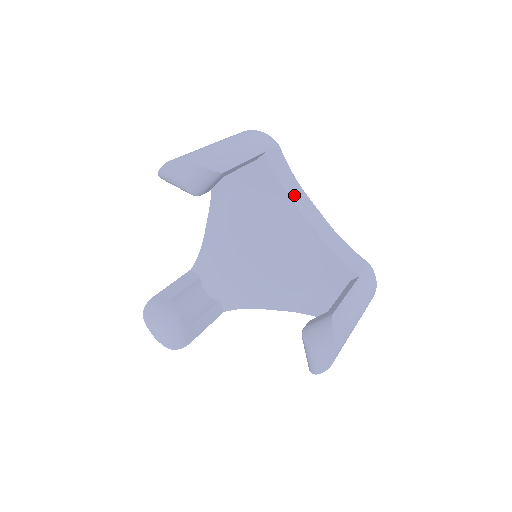
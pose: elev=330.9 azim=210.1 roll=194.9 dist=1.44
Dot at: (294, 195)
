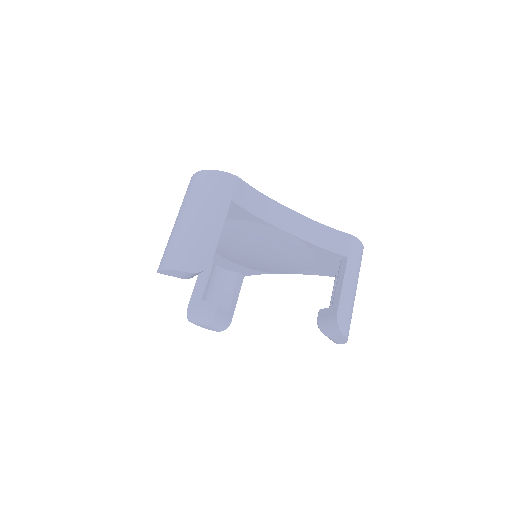
Dot at: (270, 216)
